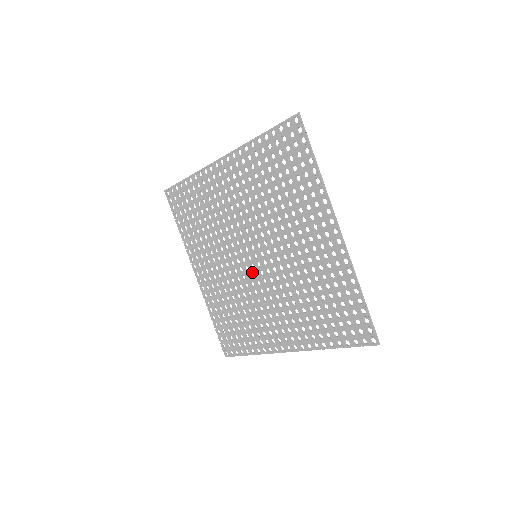
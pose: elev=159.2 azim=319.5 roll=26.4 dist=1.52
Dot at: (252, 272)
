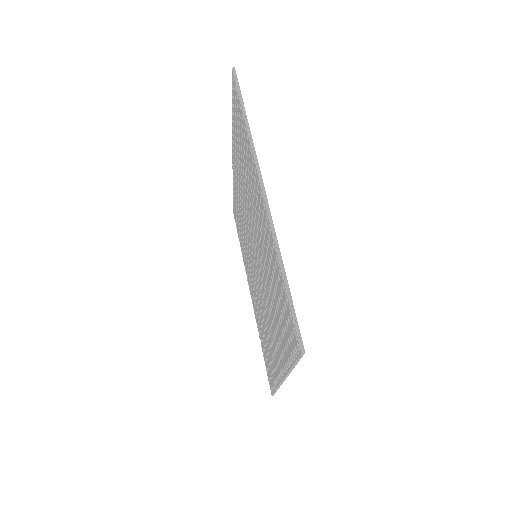
Dot at: (257, 277)
